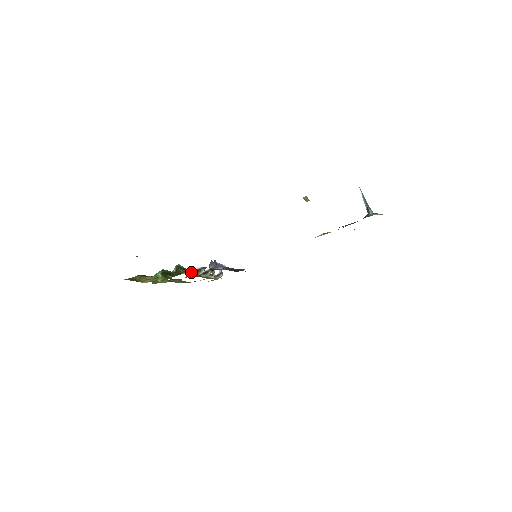
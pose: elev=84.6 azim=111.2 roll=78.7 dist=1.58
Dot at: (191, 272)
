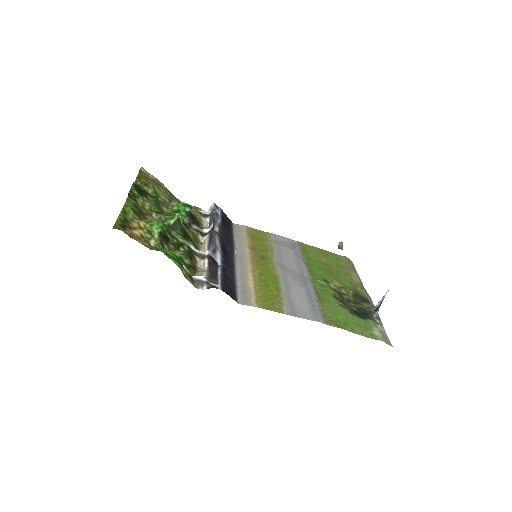
Dot at: (193, 279)
